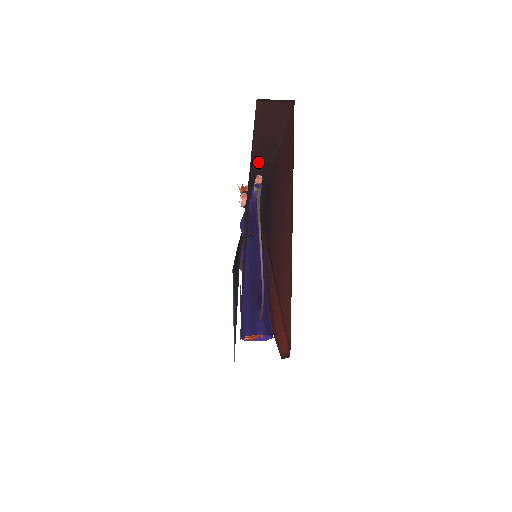
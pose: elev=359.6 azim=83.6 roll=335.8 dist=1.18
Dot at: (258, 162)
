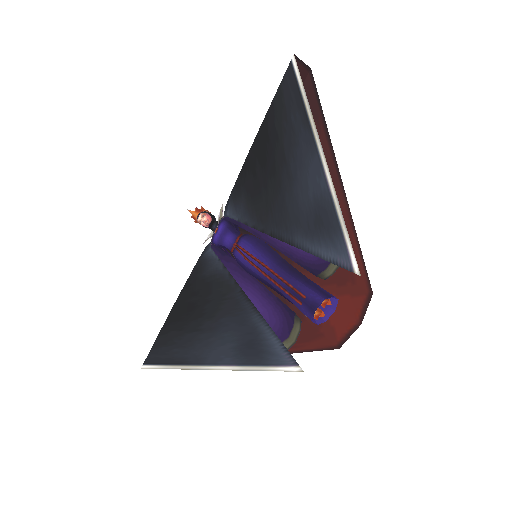
Dot at: occluded
